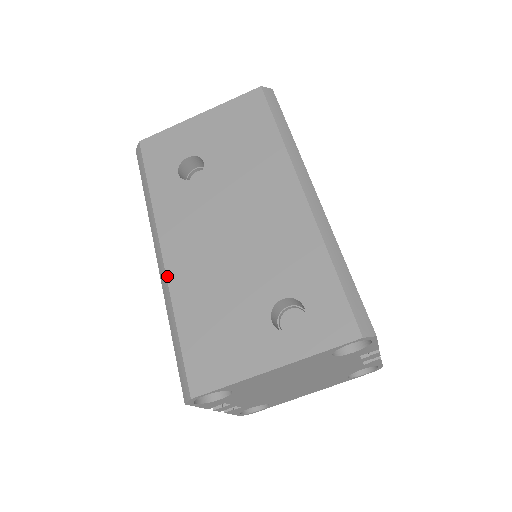
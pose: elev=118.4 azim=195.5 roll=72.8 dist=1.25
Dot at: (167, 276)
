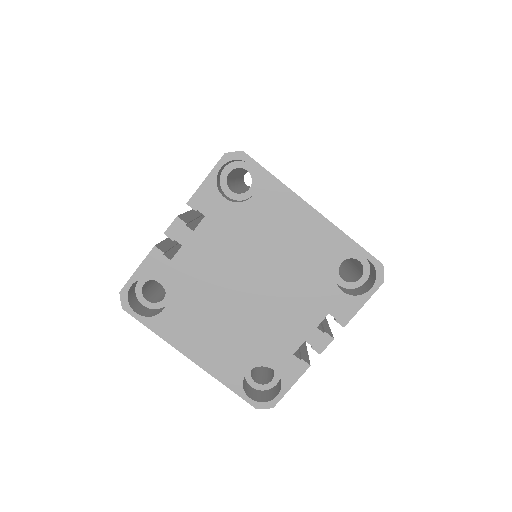
Dot at: occluded
